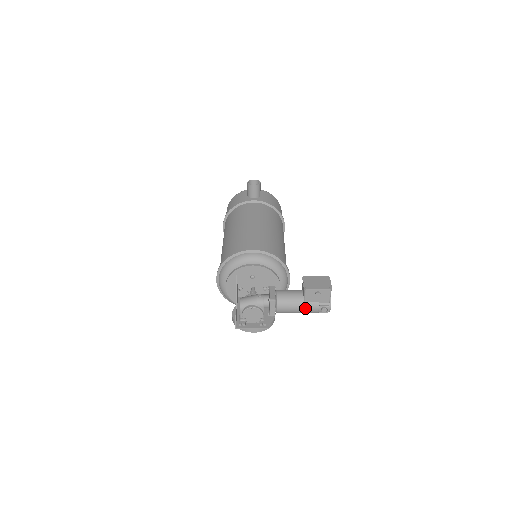
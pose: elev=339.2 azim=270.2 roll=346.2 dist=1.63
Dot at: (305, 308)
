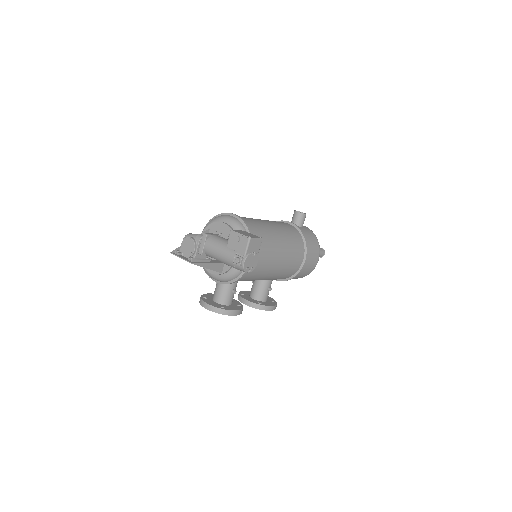
Dot at: (225, 253)
